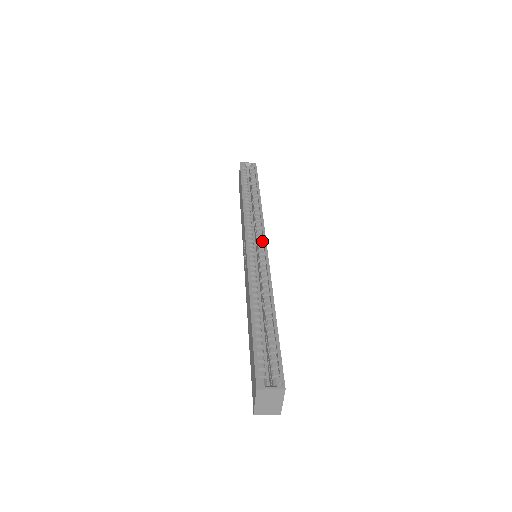
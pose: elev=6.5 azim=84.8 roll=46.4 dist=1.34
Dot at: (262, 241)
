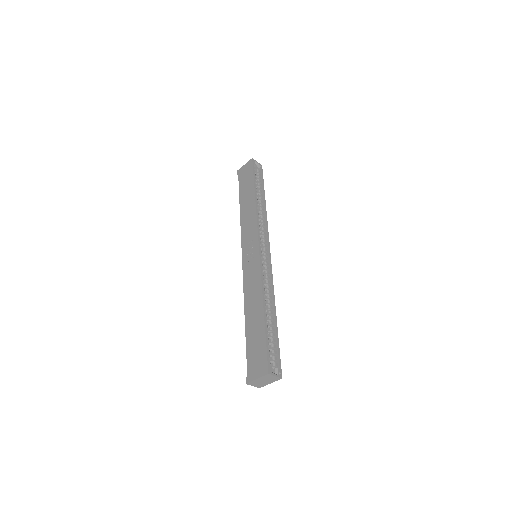
Dot at: (266, 248)
